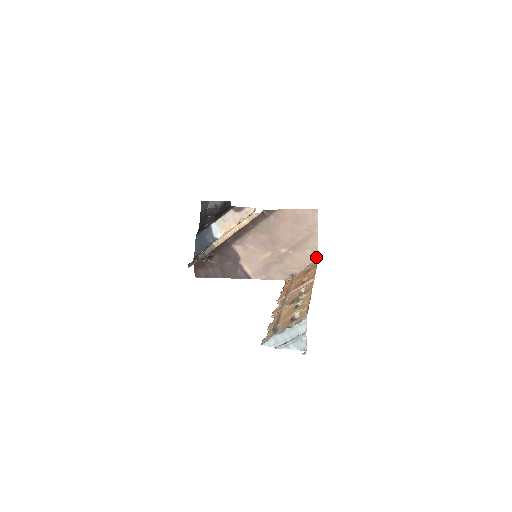
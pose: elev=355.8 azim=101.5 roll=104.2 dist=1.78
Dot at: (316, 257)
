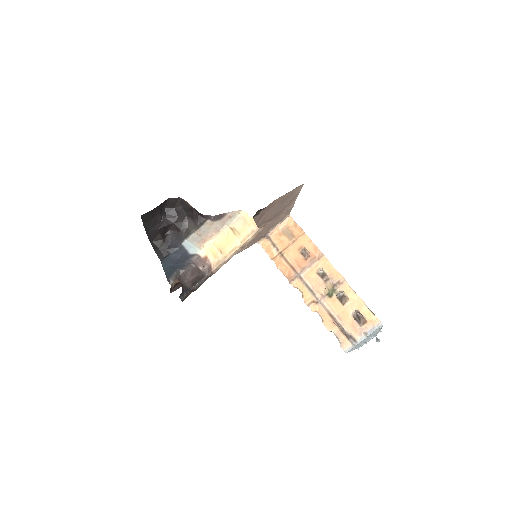
Dot at: (288, 214)
